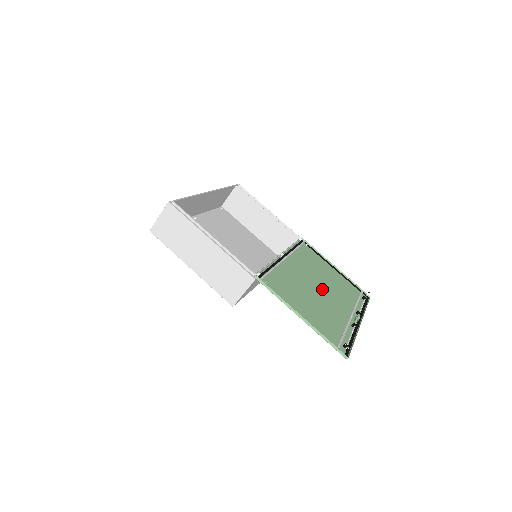
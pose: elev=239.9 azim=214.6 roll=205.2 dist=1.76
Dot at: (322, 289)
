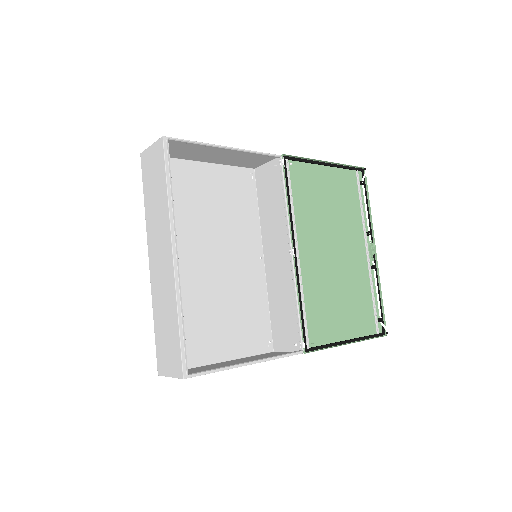
Dot at: (337, 247)
